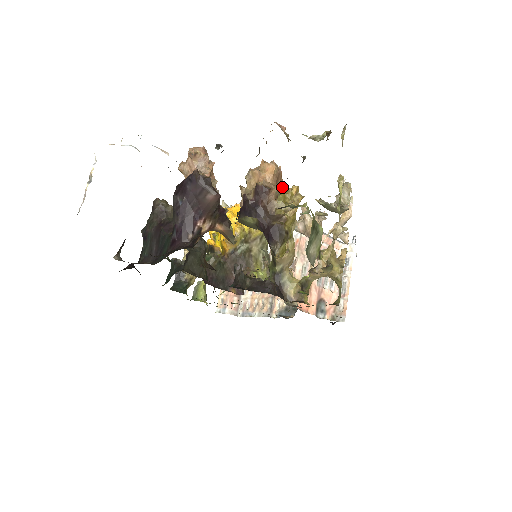
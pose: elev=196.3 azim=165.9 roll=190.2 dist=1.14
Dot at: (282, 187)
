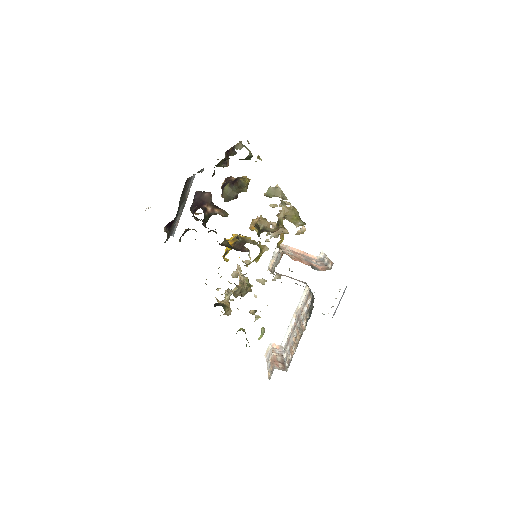
Dot at: occluded
